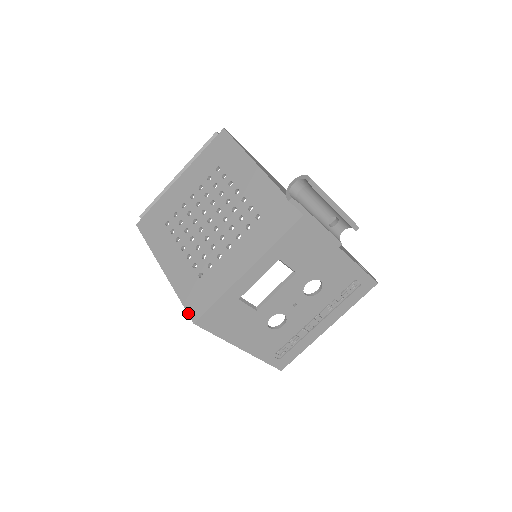
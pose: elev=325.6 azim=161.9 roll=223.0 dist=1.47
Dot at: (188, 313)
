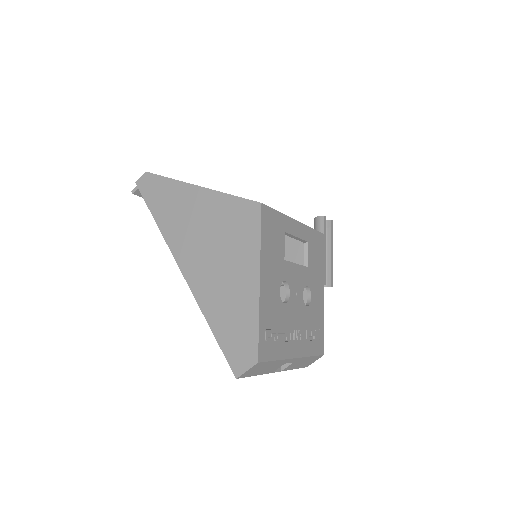
Dot at: occluded
